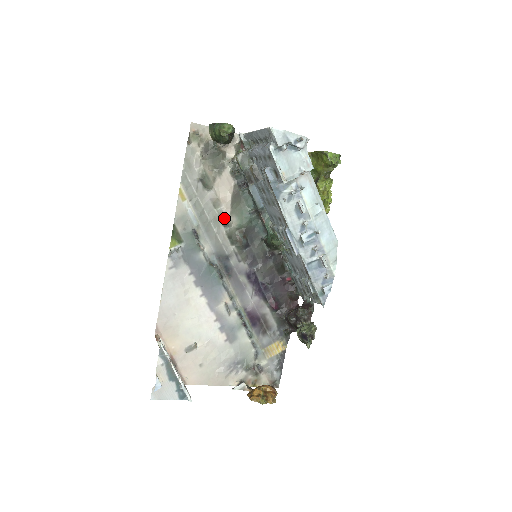
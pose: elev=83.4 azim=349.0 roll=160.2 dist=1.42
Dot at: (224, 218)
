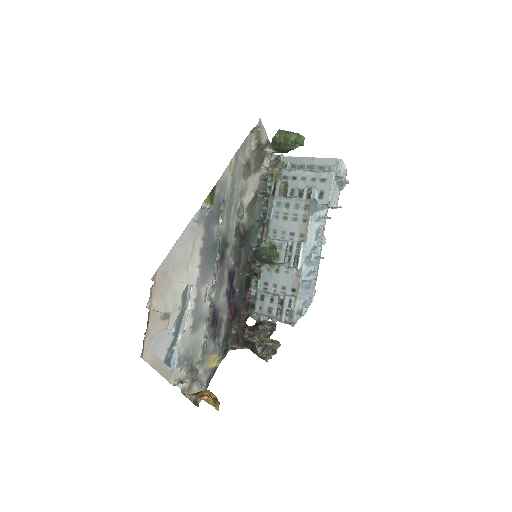
Dot at: (243, 209)
